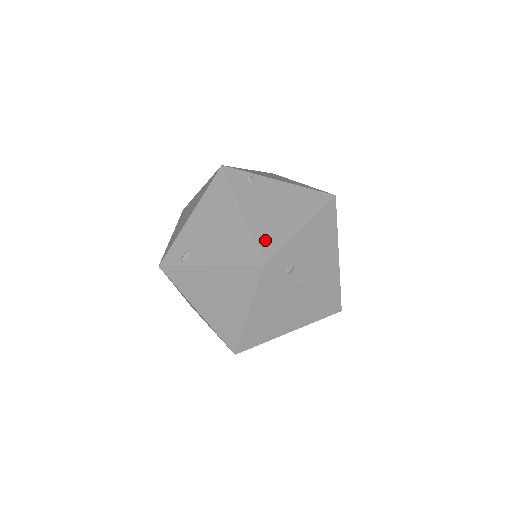
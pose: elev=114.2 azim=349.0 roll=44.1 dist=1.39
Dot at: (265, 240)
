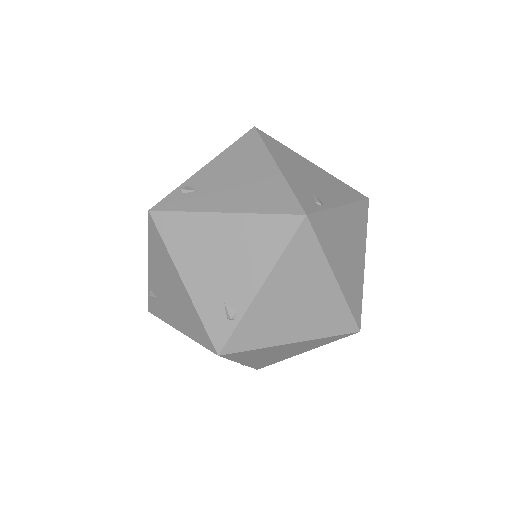
Dot at: (274, 204)
